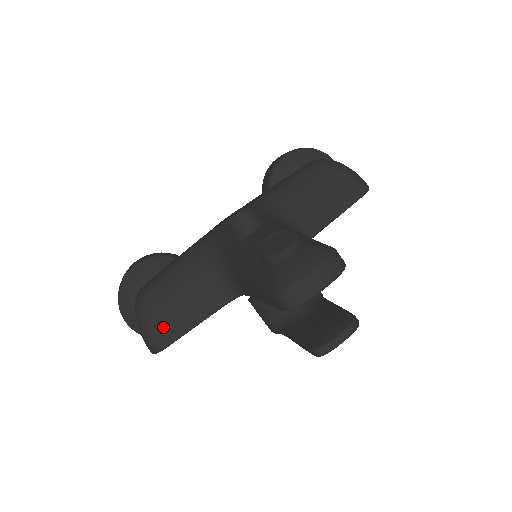
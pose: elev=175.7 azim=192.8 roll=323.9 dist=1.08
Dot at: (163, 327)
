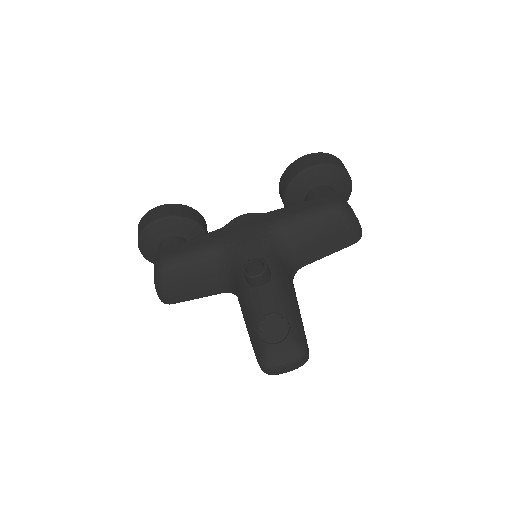
Dot at: (174, 294)
